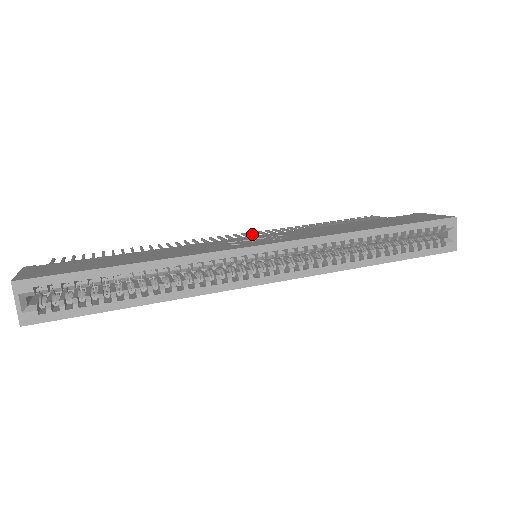
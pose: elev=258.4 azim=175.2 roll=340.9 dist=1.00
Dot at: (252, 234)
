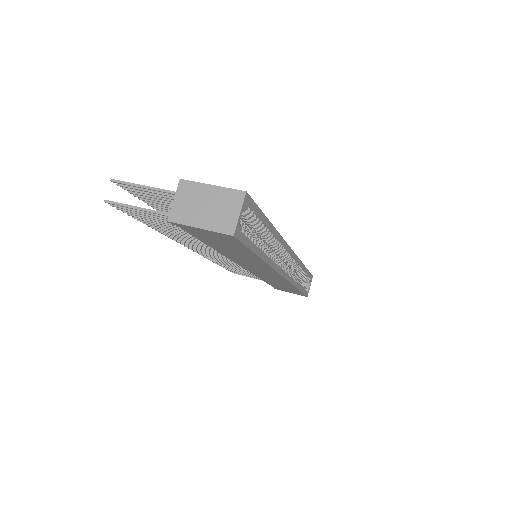
Dot at: occluded
